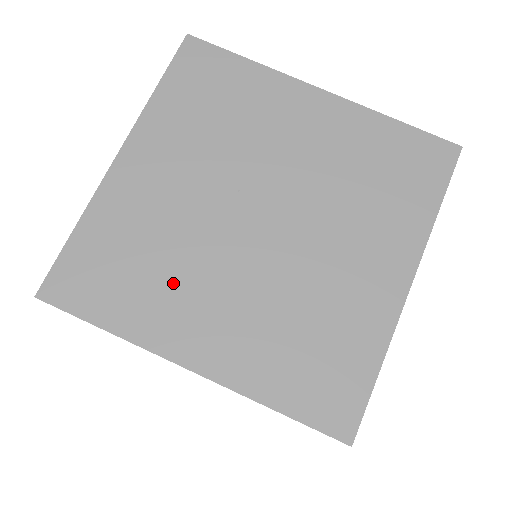
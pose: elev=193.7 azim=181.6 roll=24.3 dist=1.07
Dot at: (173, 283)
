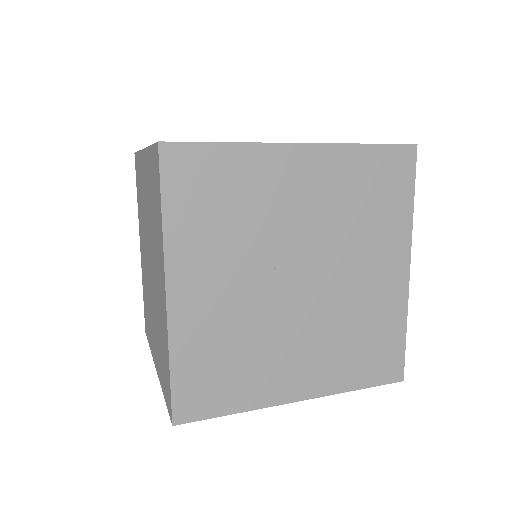
Dot at: (262, 359)
